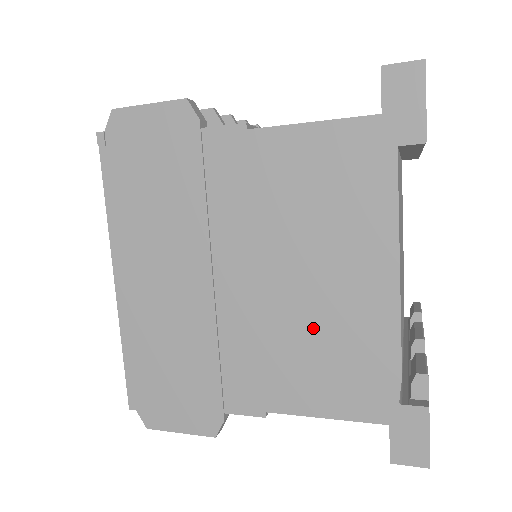
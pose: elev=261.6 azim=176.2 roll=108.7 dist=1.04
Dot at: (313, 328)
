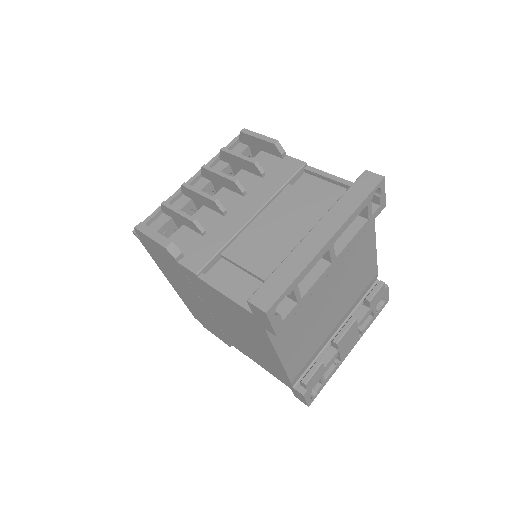
Dot at: (253, 349)
